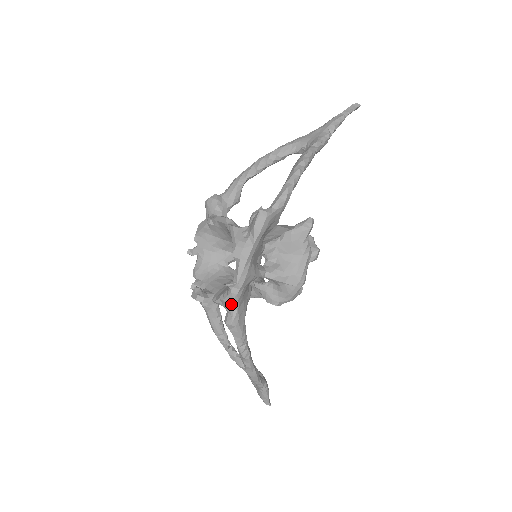
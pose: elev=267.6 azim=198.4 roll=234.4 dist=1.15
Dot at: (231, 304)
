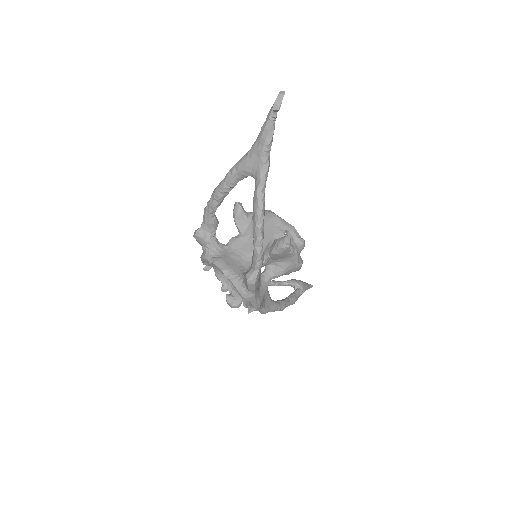
Dot at: occluded
